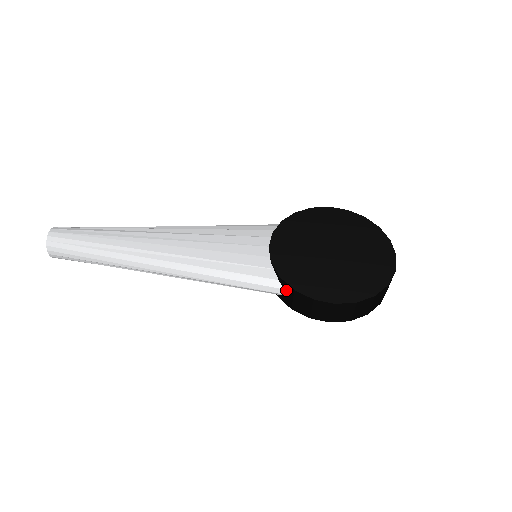
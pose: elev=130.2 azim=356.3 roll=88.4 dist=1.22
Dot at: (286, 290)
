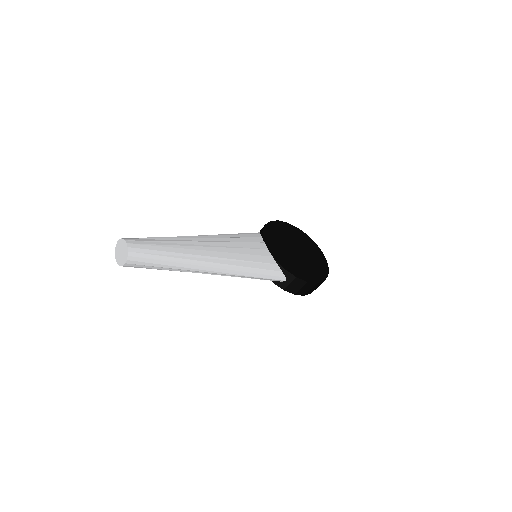
Dot at: (287, 278)
